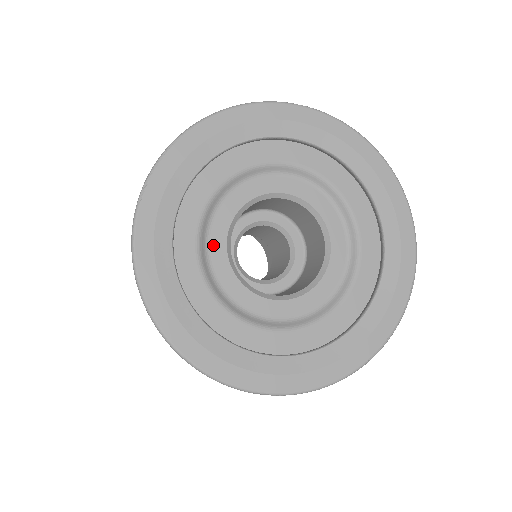
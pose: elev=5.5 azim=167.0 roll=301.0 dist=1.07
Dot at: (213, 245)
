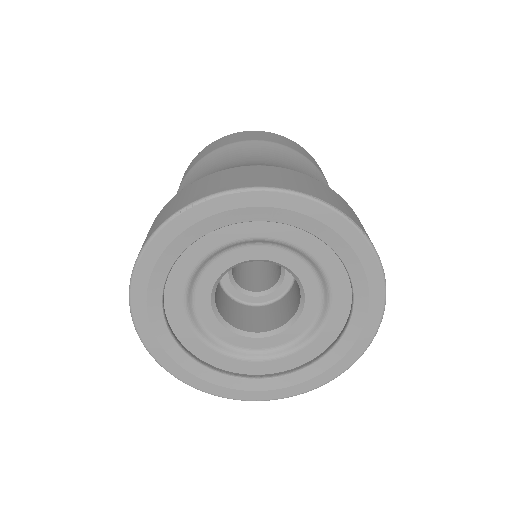
Dot at: (209, 270)
